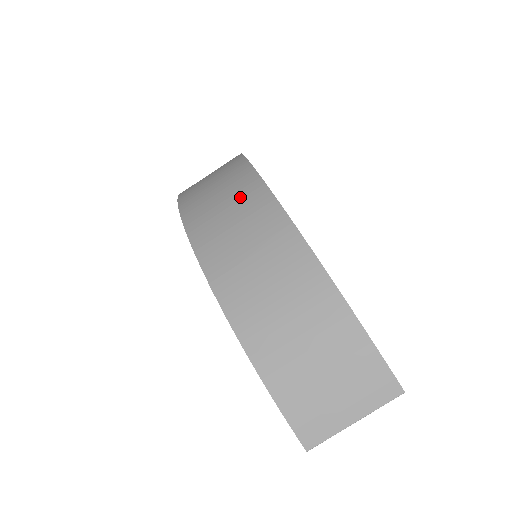
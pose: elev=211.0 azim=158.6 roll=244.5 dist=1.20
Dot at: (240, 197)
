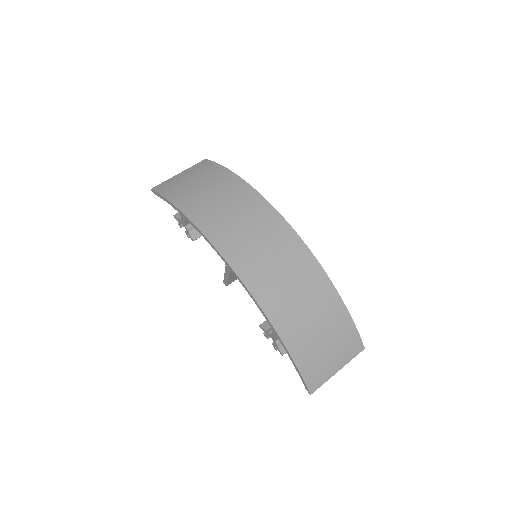
Dot at: (247, 209)
